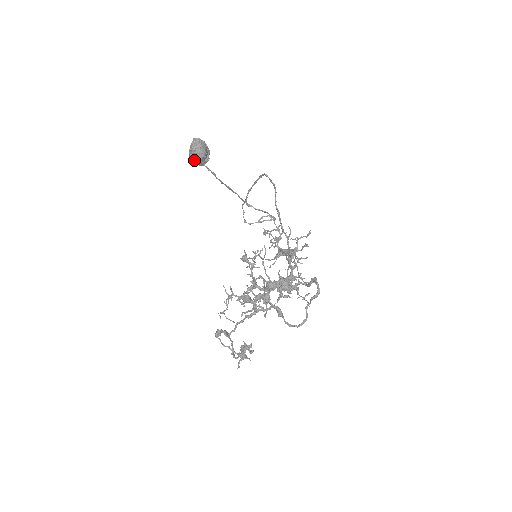
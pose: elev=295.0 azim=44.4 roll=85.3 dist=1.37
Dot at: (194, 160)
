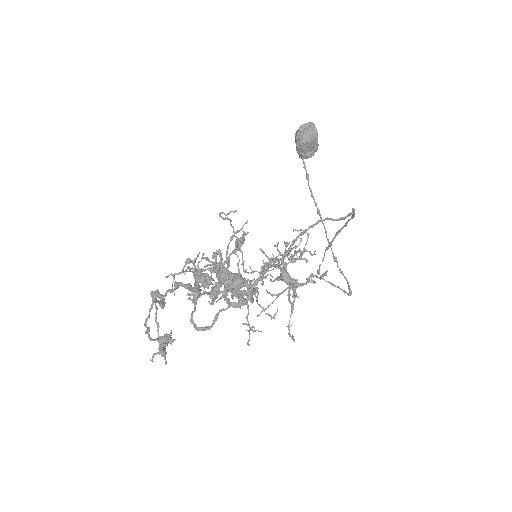
Dot at: (296, 145)
